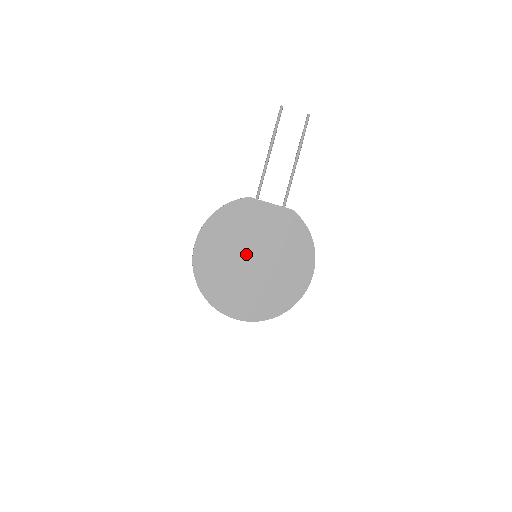
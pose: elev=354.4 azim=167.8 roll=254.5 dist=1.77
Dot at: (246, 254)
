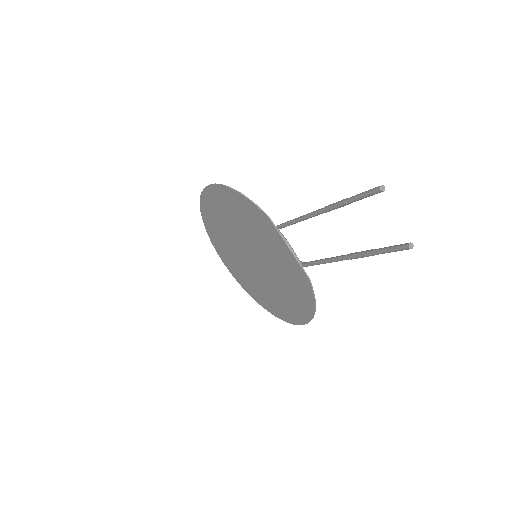
Dot at: (247, 245)
